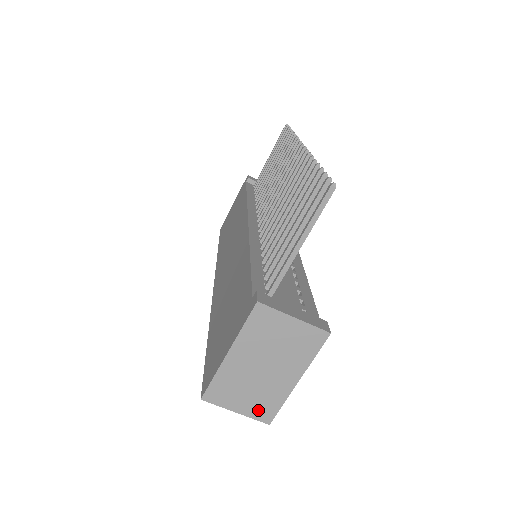
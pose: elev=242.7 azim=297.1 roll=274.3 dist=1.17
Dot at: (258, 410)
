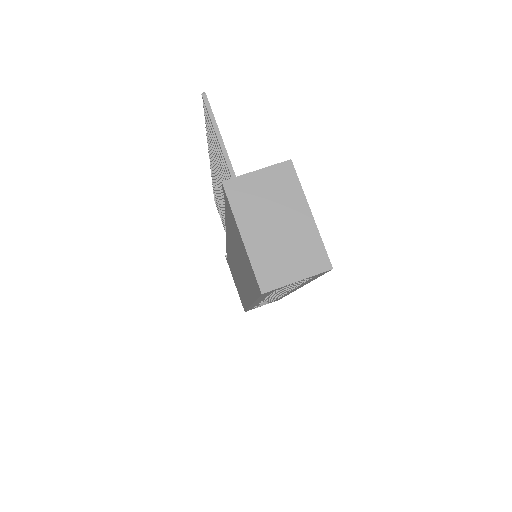
Dot at: (311, 264)
